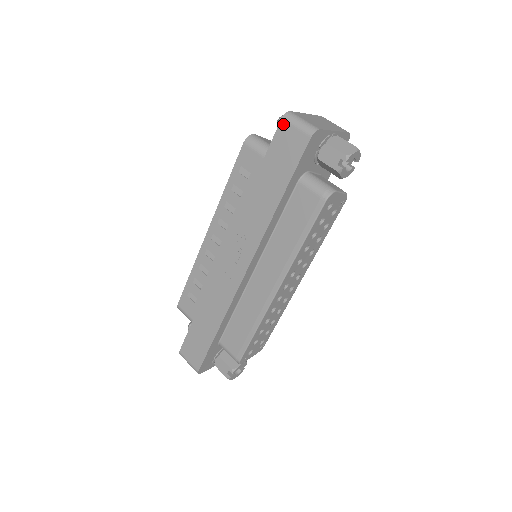
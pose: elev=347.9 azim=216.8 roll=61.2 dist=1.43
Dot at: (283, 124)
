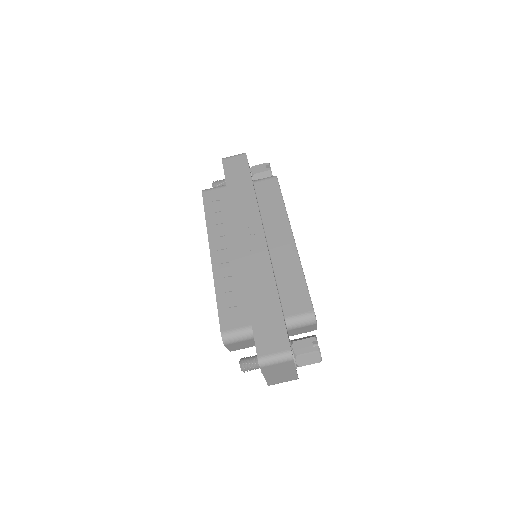
Dot at: (225, 161)
